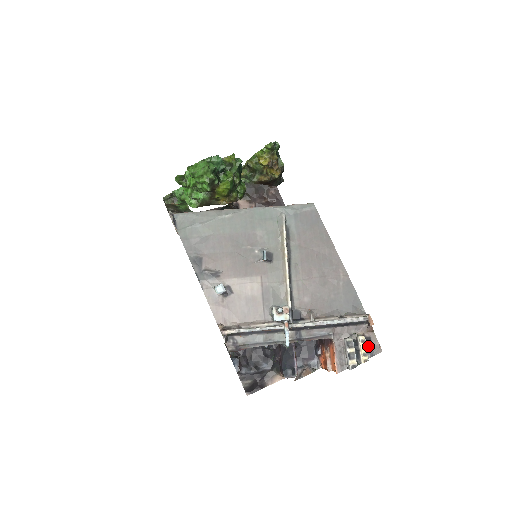
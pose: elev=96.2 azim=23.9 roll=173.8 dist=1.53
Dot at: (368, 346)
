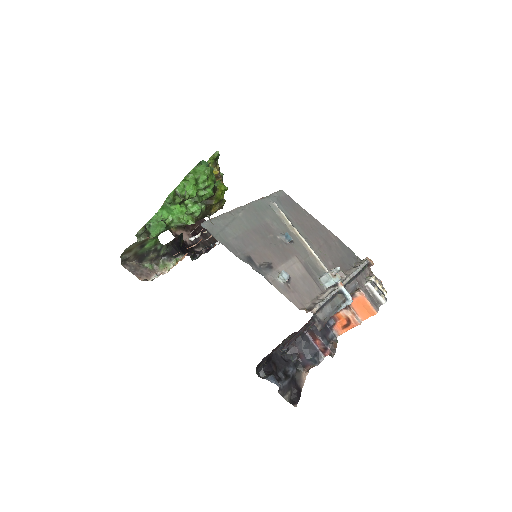
Dot at: occluded
